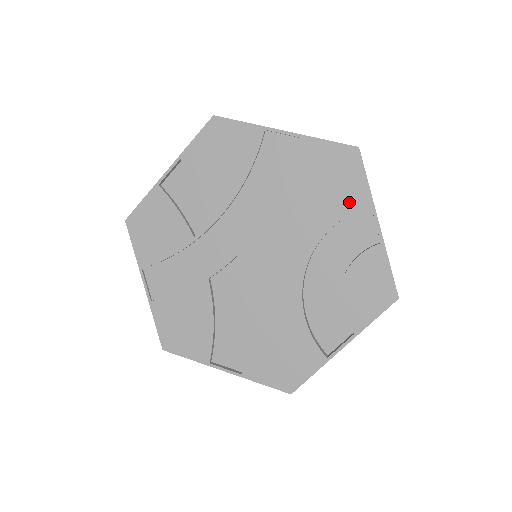
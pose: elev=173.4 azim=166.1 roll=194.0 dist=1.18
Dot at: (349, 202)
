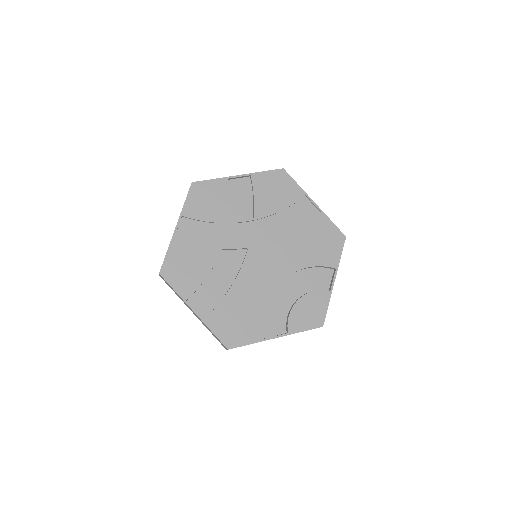
Dot at: (326, 260)
